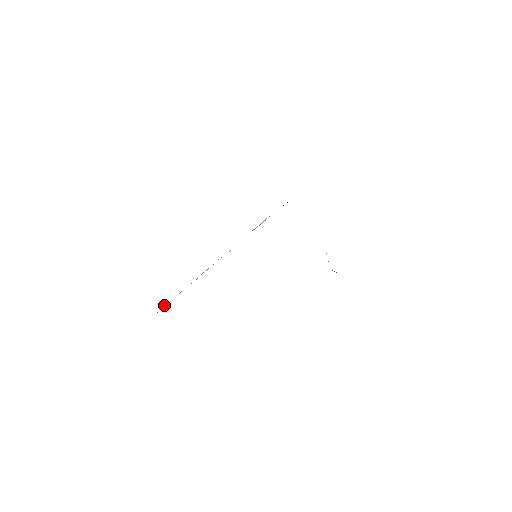
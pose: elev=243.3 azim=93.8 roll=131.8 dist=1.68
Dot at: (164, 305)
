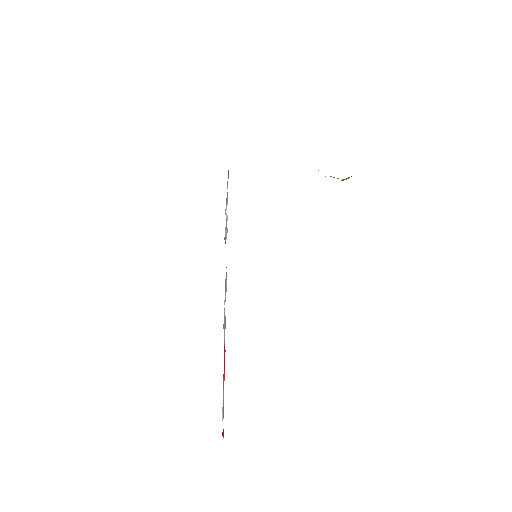
Dot at: occluded
